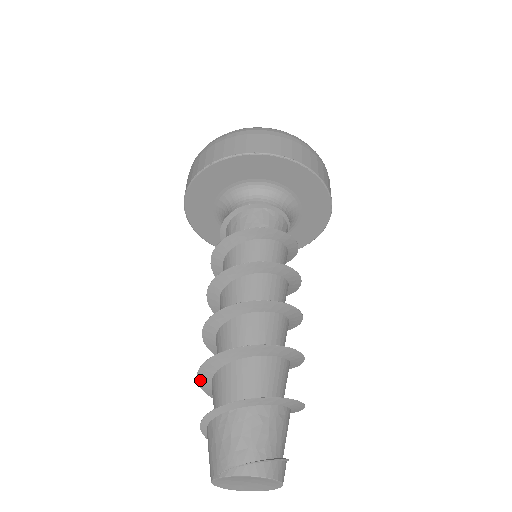
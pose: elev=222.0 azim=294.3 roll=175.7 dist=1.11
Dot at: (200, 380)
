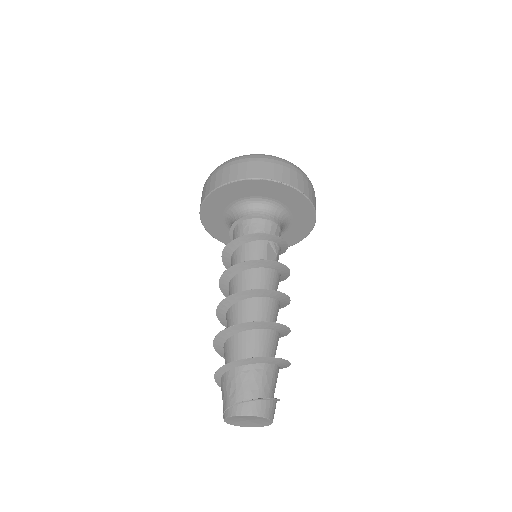
Dot at: occluded
